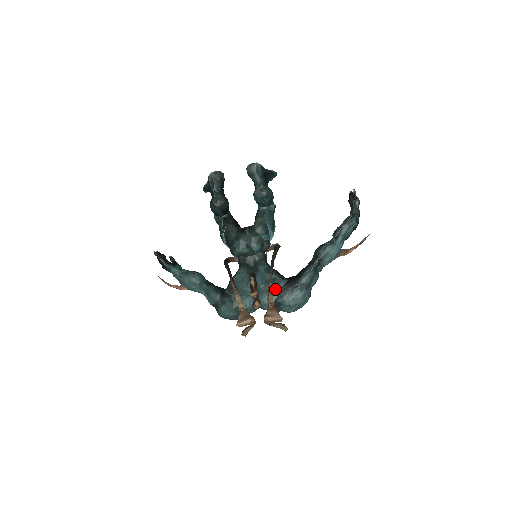
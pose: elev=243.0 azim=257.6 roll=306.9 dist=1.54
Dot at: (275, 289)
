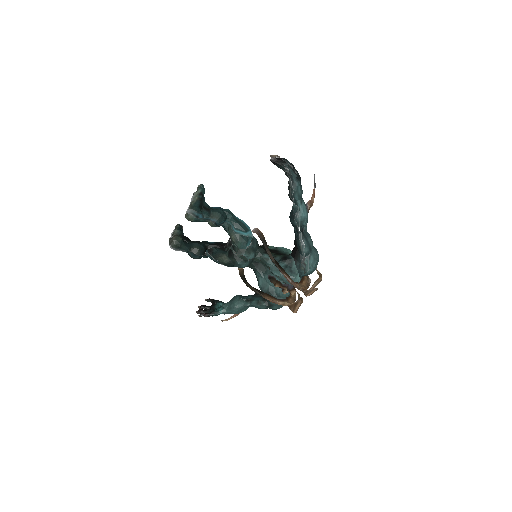
Dot at: (293, 272)
